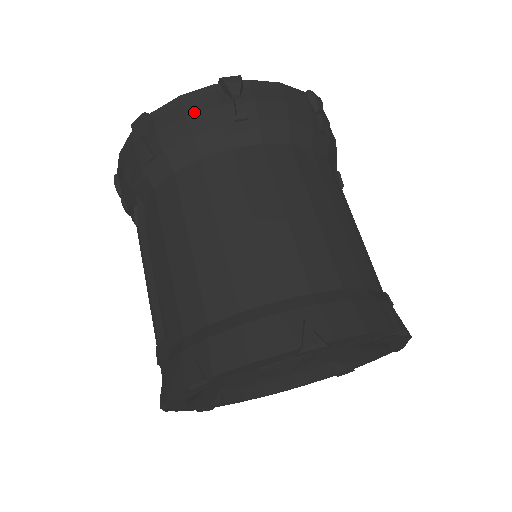
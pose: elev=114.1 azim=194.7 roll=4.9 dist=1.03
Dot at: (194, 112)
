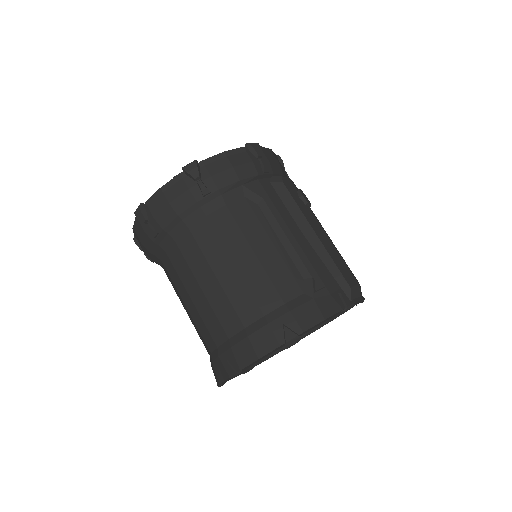
Dot at: (141, 239)
